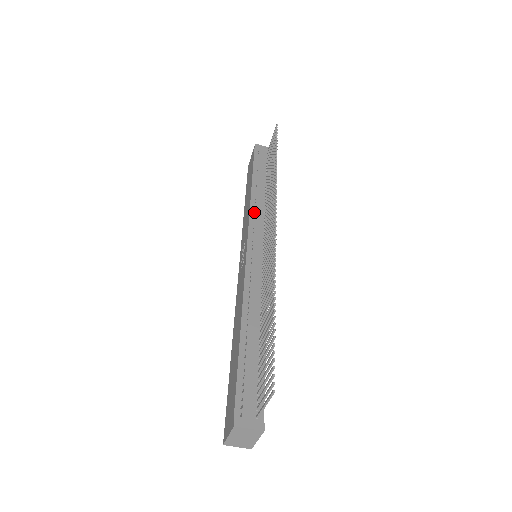
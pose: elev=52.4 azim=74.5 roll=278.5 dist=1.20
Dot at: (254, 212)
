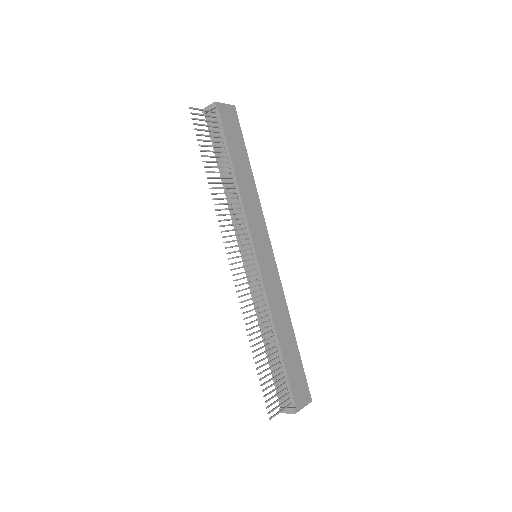
Dot at: occluded
